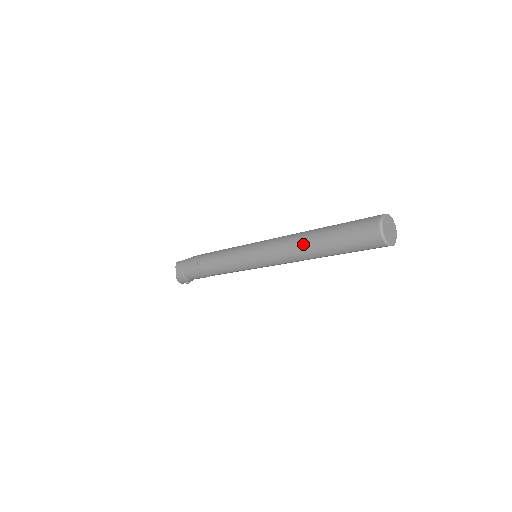
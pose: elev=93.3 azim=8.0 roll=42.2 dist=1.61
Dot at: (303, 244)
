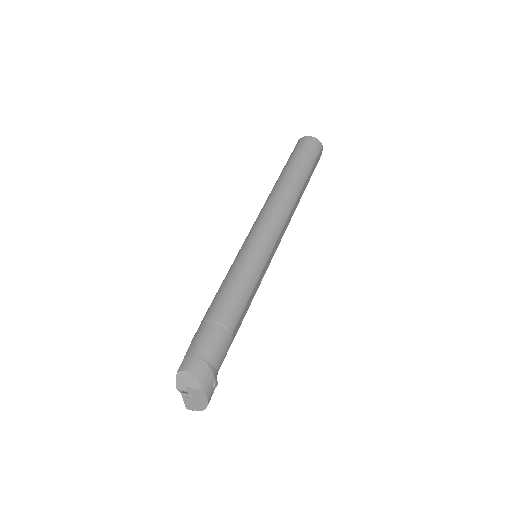
Dot at: (284, 186)
